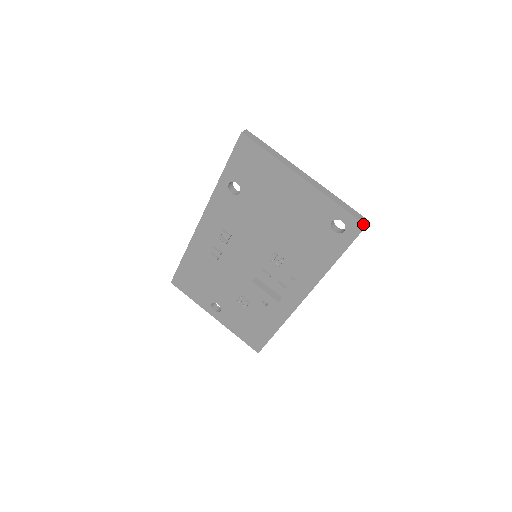
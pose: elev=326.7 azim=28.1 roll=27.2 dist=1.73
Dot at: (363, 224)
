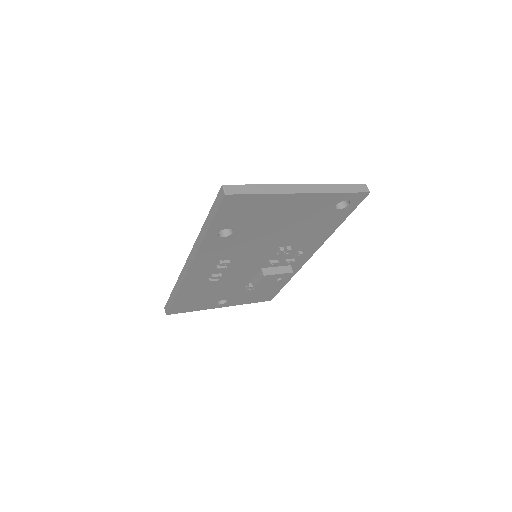
Dot at: (367, 193)
